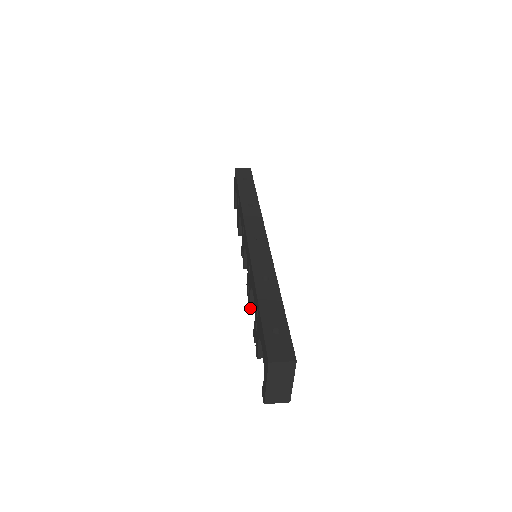
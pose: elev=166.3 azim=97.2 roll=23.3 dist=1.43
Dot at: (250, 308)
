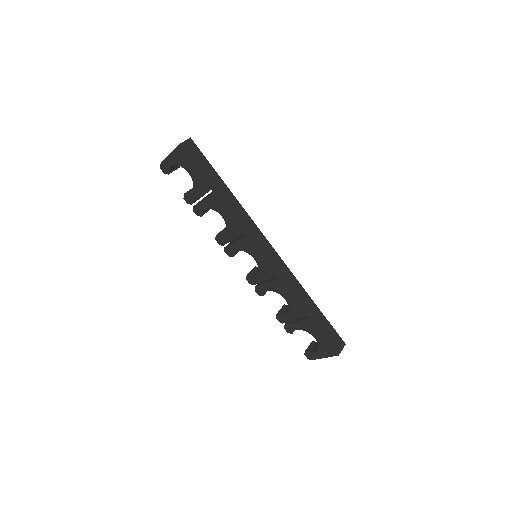
Dot at: (259, 295)
